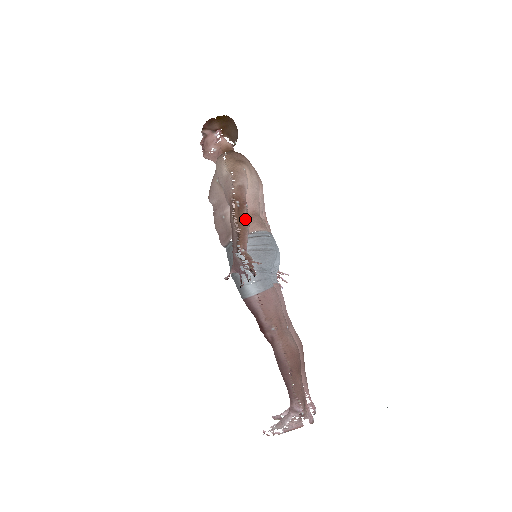
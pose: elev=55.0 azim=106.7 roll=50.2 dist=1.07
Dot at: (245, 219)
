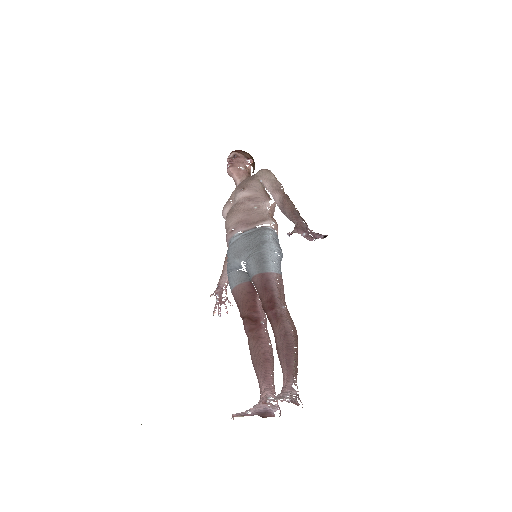
Dot at: occluded
